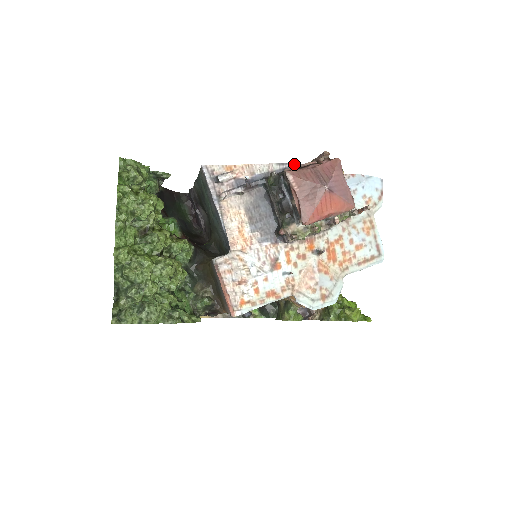
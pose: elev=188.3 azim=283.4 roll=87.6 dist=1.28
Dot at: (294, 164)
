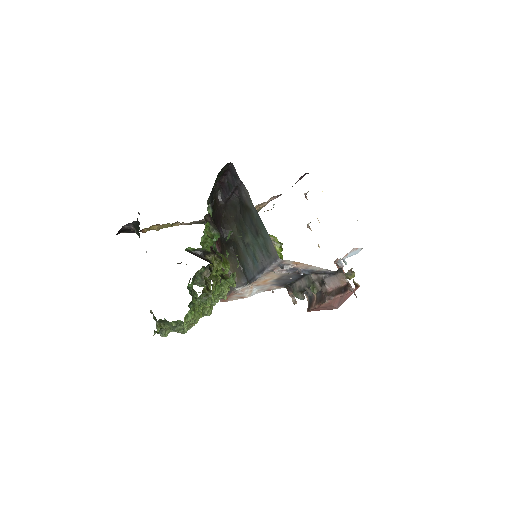
Dot at: (335, 272)
